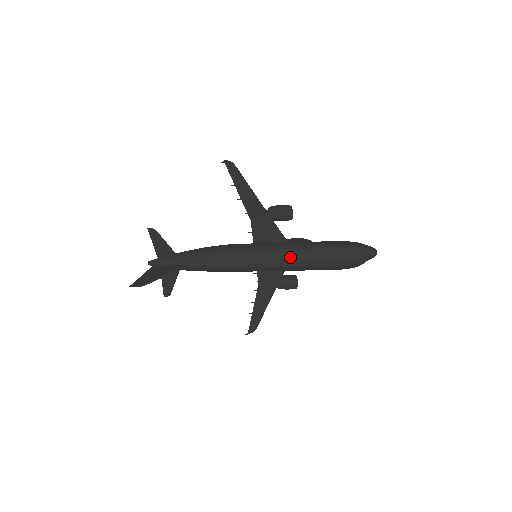
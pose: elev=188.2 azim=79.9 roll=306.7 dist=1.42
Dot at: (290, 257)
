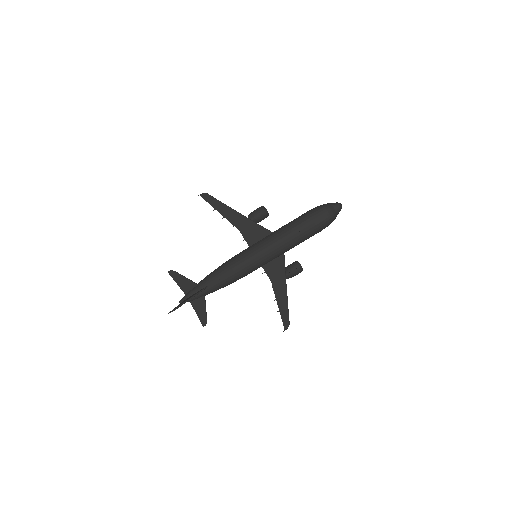
Dot at: (277, 238)
